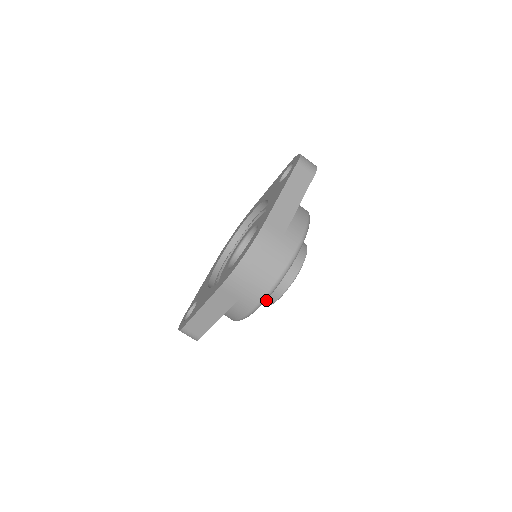
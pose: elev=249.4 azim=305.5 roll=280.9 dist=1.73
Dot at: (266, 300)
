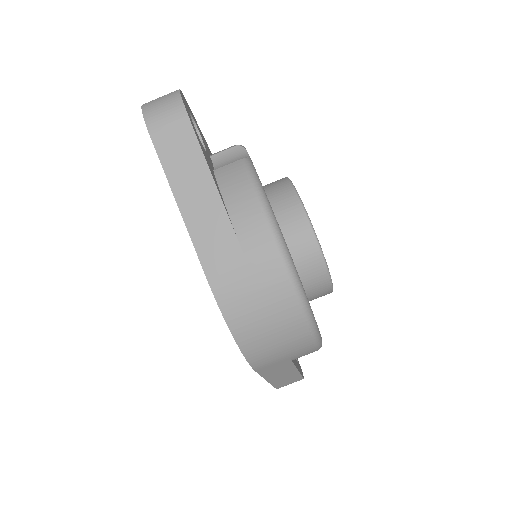
Dot at: (321, 296)
